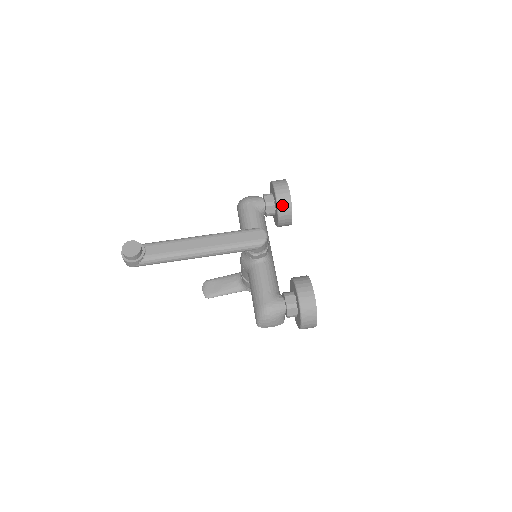
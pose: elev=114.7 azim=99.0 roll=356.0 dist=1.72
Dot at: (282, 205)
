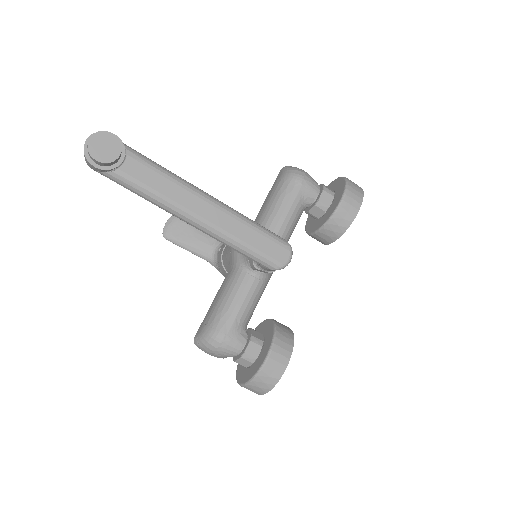
Dot at: (335, 224)
